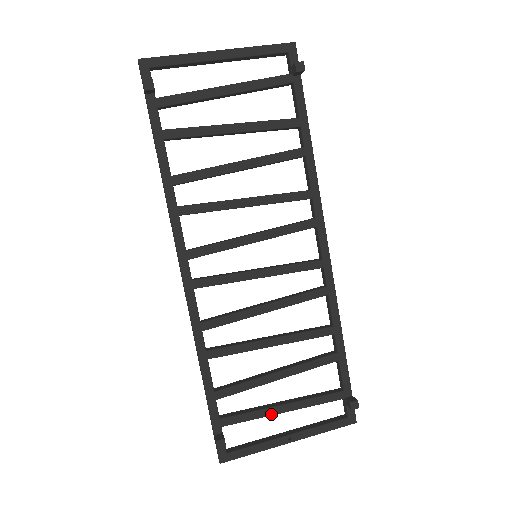
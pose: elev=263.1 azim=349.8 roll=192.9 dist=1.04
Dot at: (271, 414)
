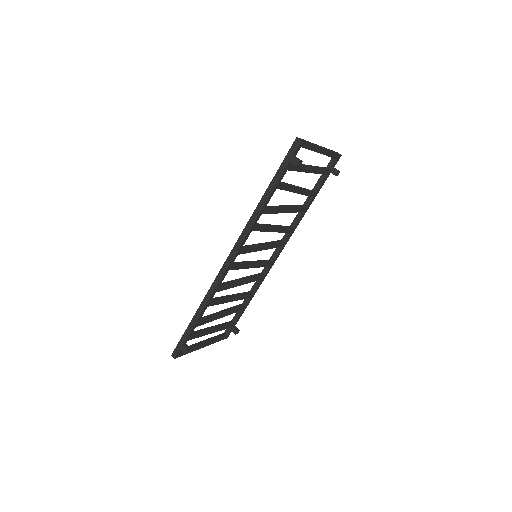
Dot at: (207, 334)
